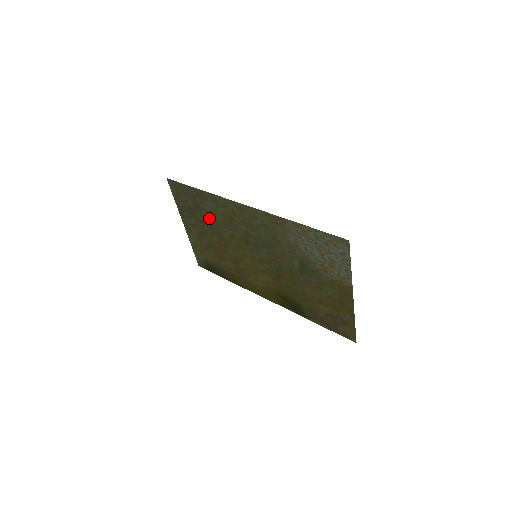
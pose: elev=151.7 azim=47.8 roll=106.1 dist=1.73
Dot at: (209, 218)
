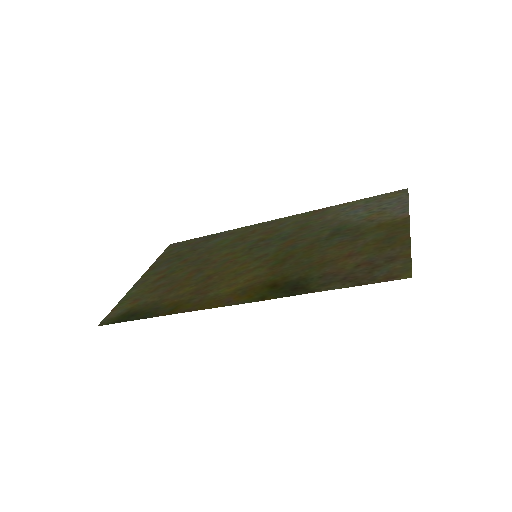
Dot at: (203, 252)
